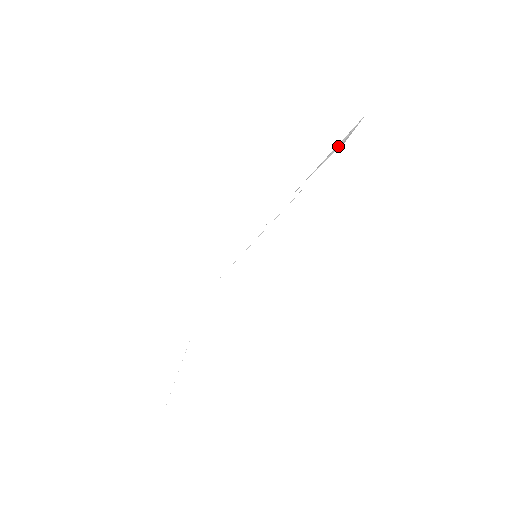
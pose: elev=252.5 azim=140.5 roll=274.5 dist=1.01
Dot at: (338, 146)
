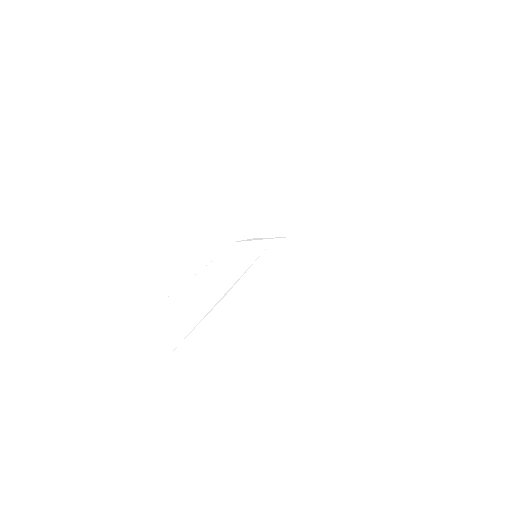
Dot at: occluded
